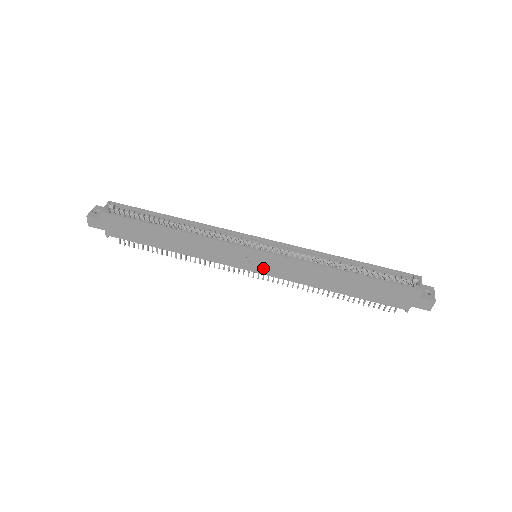
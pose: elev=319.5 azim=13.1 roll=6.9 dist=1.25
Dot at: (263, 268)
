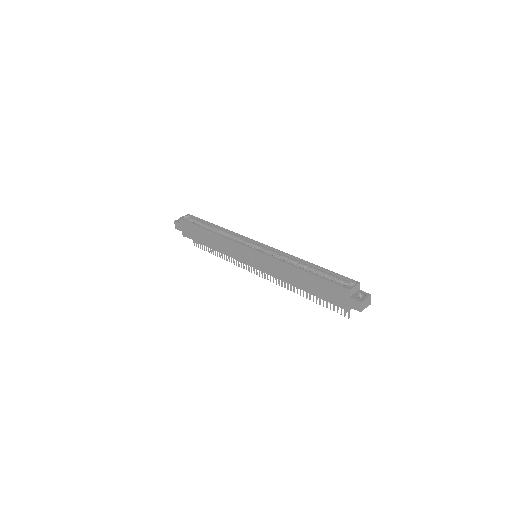
Dot at: (256, 264)
